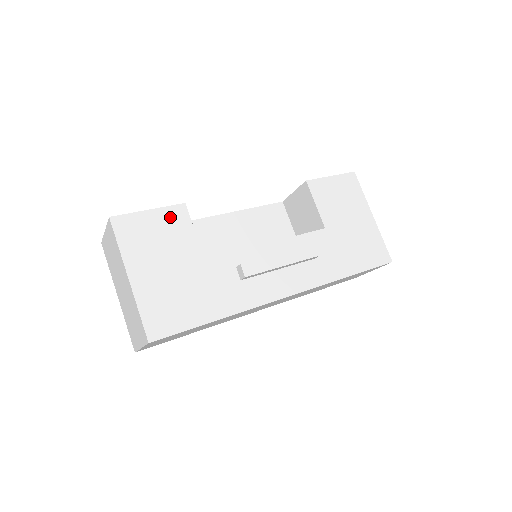
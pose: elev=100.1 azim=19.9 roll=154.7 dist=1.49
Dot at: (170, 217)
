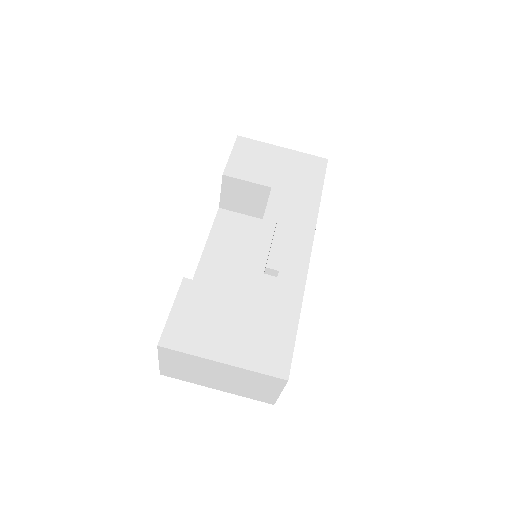
Dot at: (188, 297)
